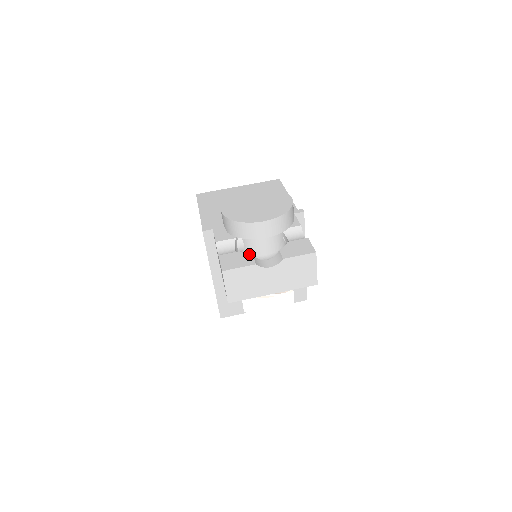
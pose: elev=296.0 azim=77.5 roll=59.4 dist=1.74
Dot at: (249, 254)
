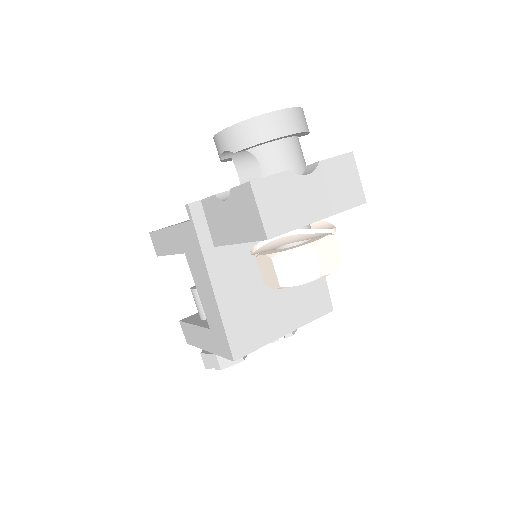
Dot at: occluded
